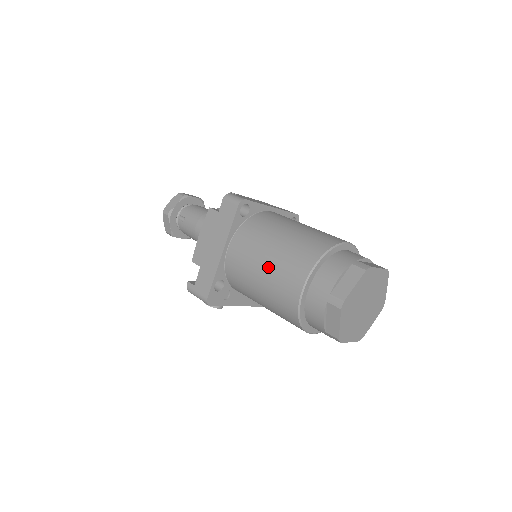
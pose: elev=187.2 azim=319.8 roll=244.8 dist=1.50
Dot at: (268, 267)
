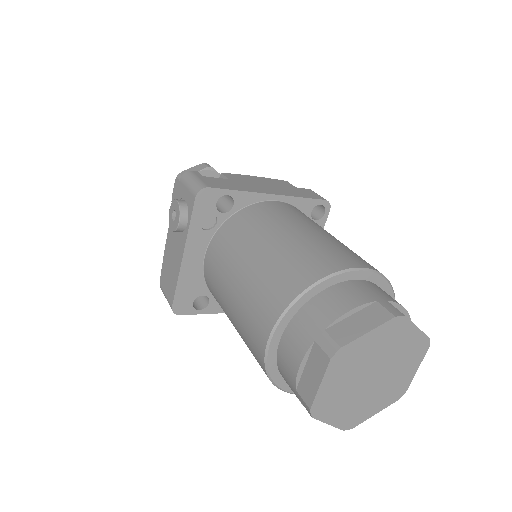
Dot at: (321, 234)
